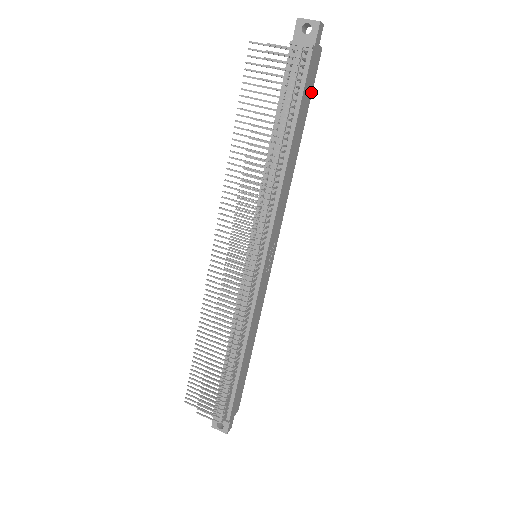
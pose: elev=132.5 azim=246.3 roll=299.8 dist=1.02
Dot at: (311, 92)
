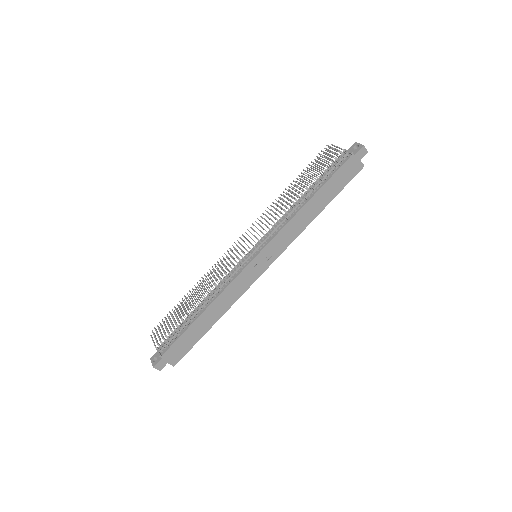
Dot at: (345, 184)
